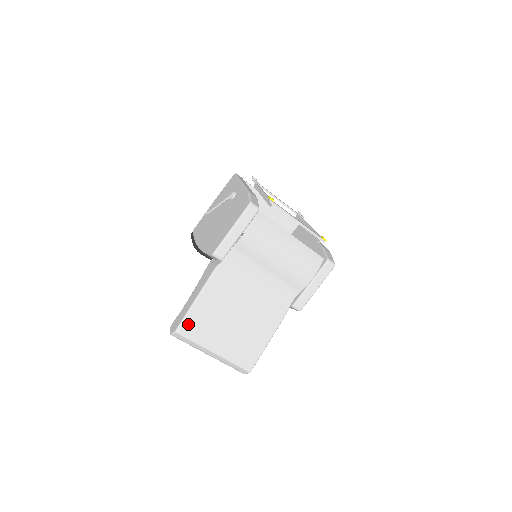
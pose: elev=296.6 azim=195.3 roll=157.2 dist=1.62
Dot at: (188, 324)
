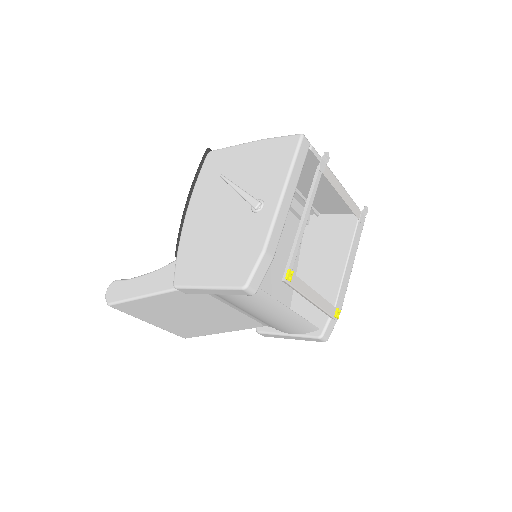
Dot at: (124, 306)
